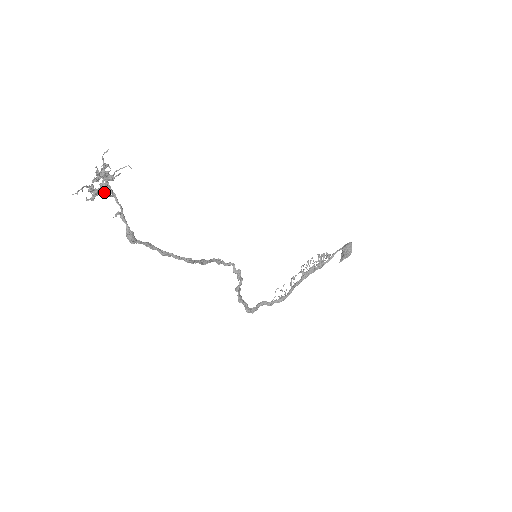
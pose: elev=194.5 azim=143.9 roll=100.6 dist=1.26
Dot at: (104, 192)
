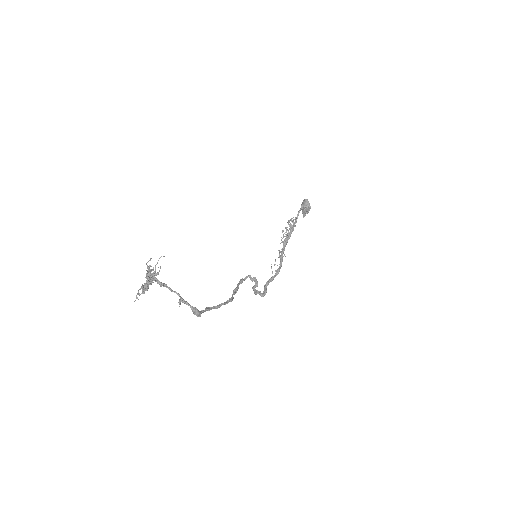
Dot at: (151, 283)
